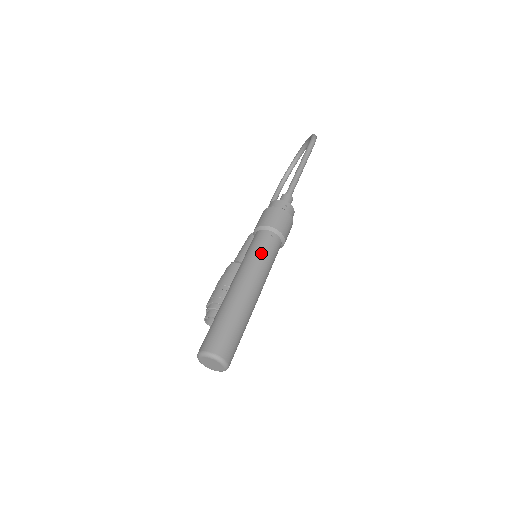
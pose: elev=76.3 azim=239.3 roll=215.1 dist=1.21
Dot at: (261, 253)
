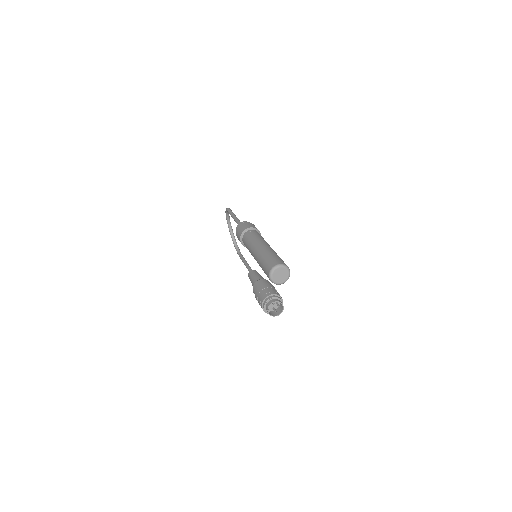
Dot at: (252, 237)
